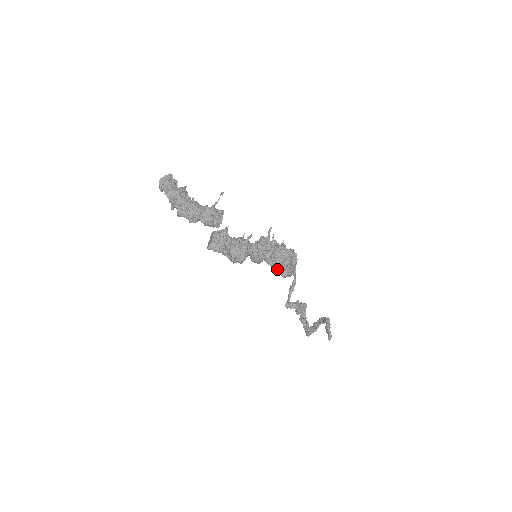
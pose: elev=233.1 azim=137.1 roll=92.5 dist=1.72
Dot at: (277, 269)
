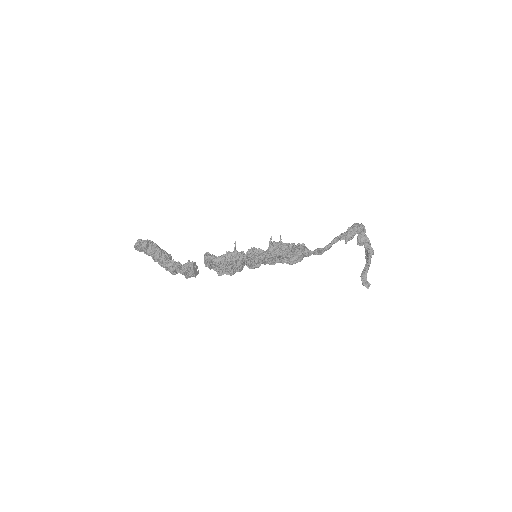
Dot at: (281, 262)
